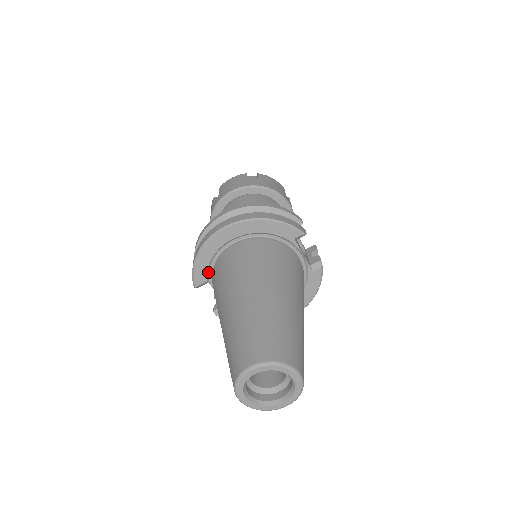
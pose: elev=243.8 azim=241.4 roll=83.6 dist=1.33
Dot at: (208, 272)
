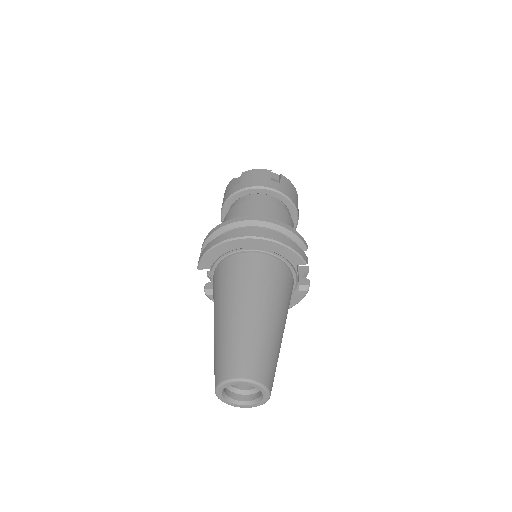
Dot at: (214, 263)
